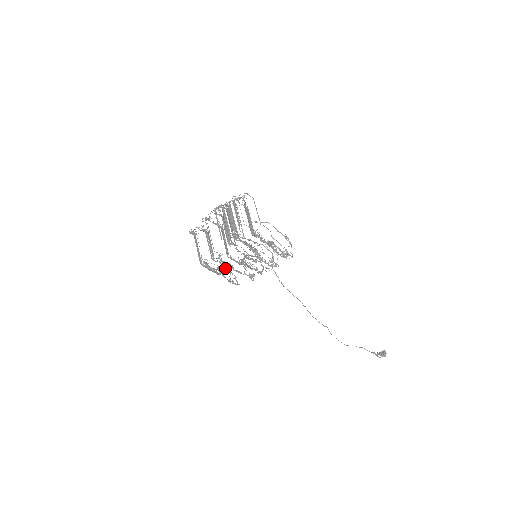
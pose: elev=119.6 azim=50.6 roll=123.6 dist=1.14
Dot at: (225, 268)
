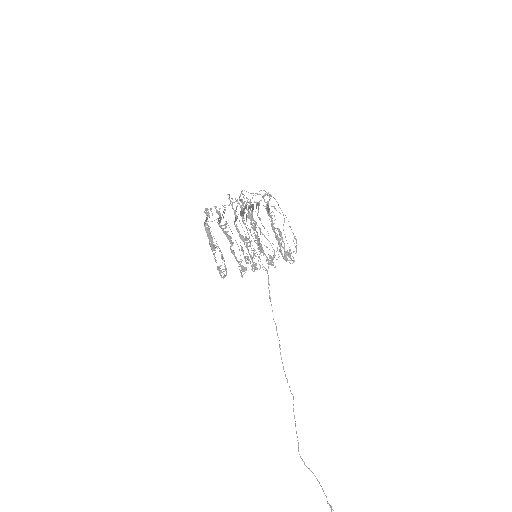
Dot at: (221, 252)
